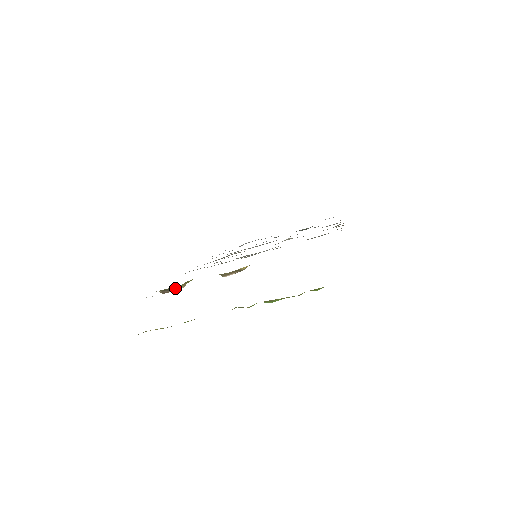
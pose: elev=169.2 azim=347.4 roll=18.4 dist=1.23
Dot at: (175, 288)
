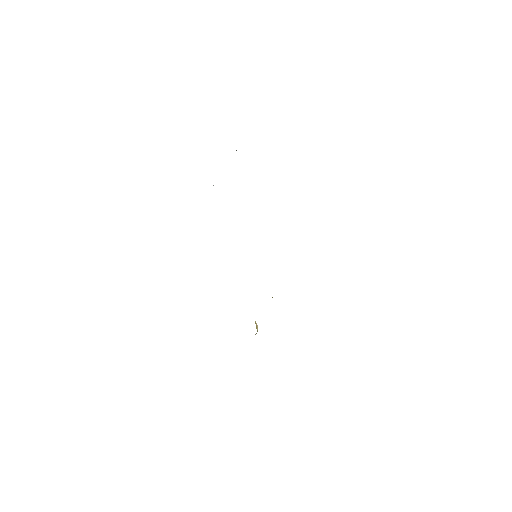
Dot at: (256, 333)
